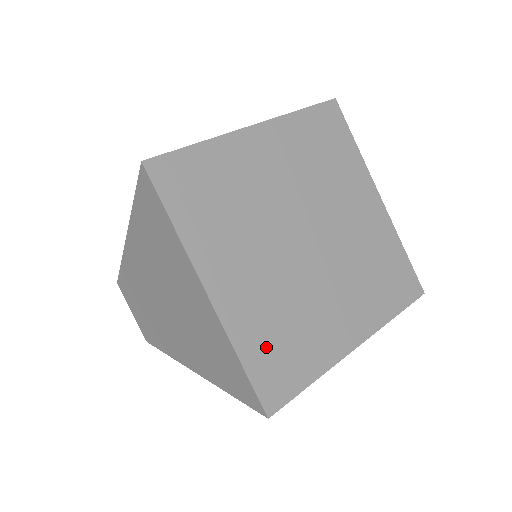
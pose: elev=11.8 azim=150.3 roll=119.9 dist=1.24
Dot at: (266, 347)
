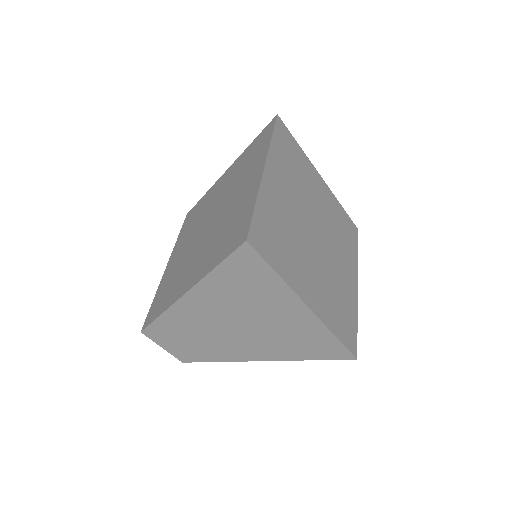
Dot at: (338, 319)
